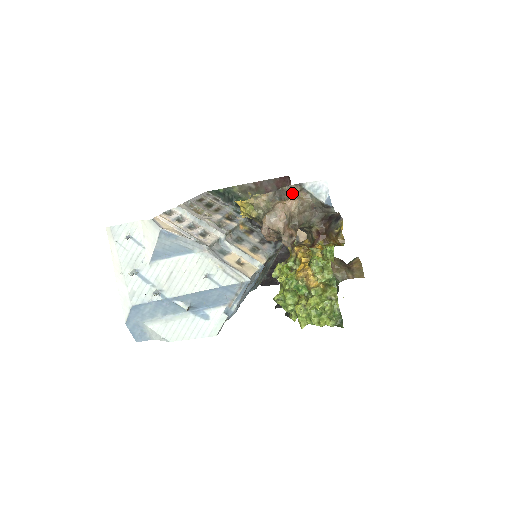
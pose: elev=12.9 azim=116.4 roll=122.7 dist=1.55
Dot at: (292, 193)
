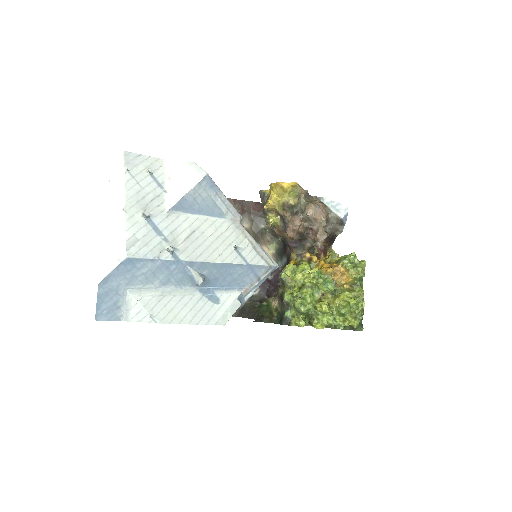
Dot at: occluded
